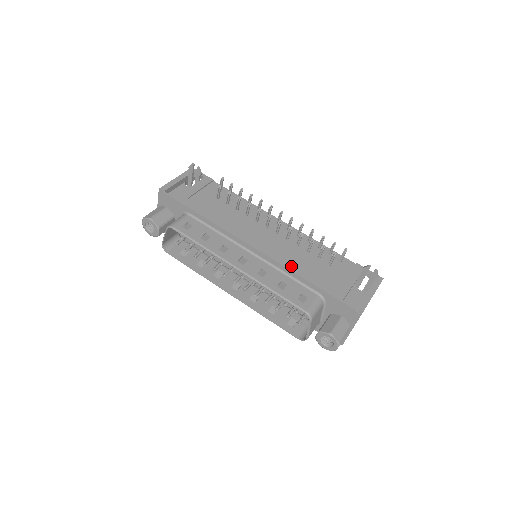
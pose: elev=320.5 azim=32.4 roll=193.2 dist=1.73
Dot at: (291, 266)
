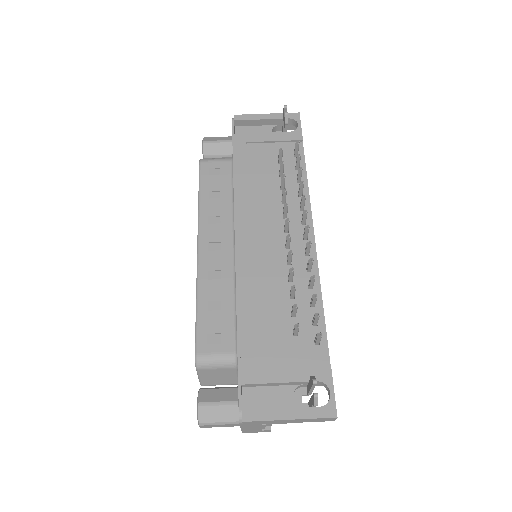
Dot at: (243, 294)
